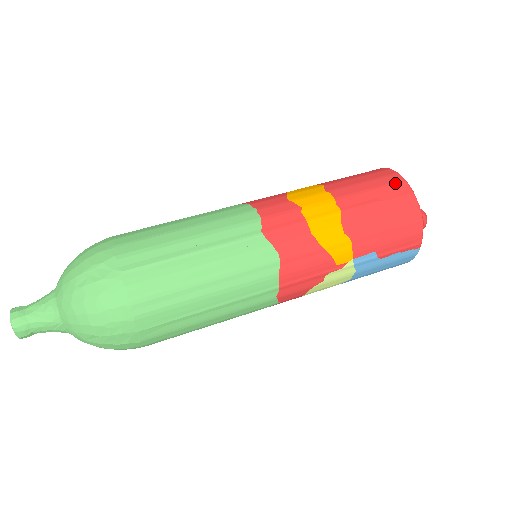
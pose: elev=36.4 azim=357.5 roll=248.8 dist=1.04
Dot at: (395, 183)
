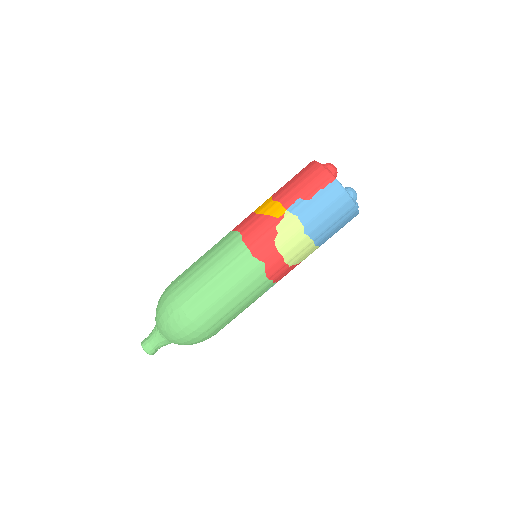
Dot at: occluded
